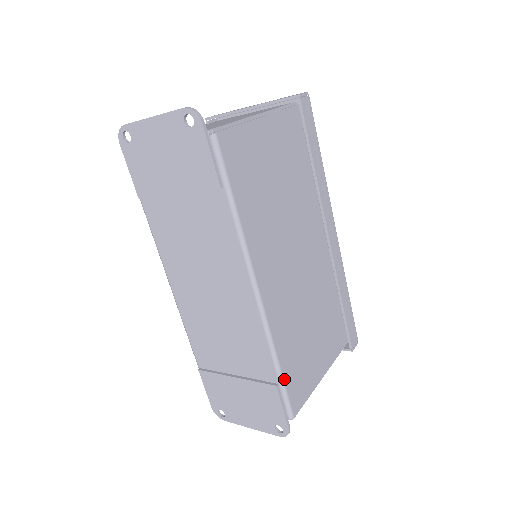
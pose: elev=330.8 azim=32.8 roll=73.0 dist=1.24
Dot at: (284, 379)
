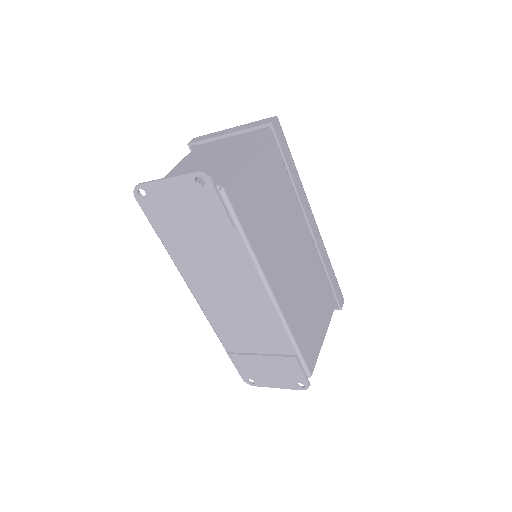
Dot at: (300, 351)
